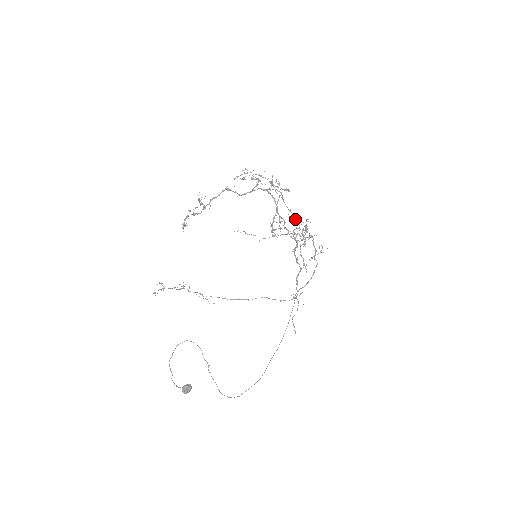
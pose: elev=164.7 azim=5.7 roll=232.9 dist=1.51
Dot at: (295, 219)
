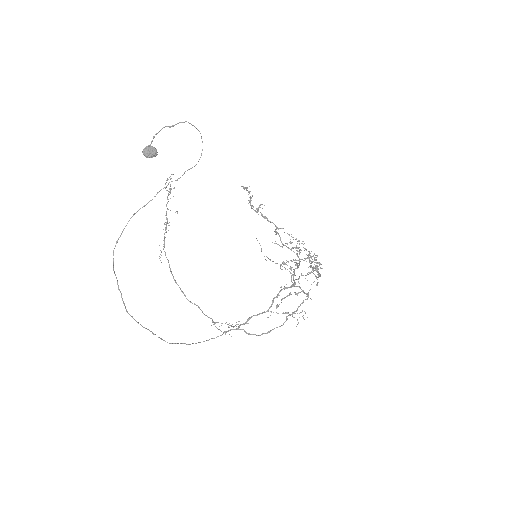
Dot at: occluded
